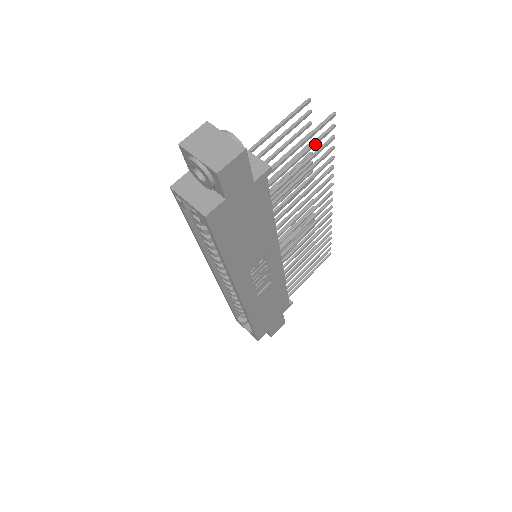
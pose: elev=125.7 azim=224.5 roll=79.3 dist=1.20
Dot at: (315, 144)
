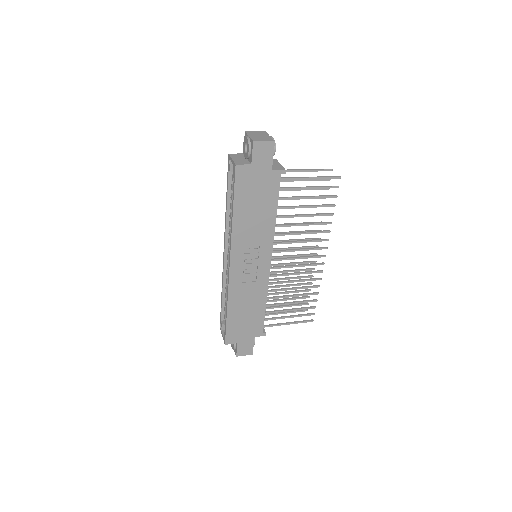
Dot at: (321, 187)
